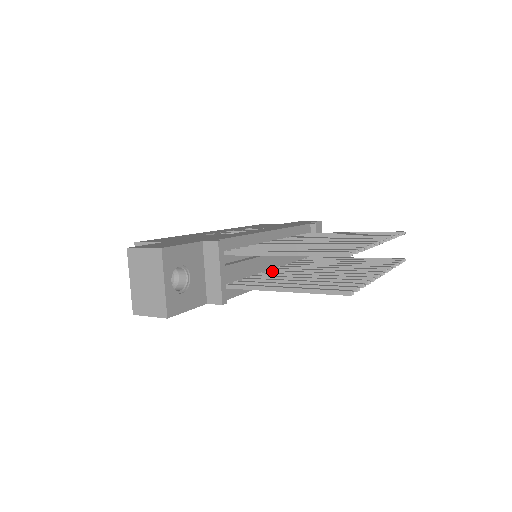
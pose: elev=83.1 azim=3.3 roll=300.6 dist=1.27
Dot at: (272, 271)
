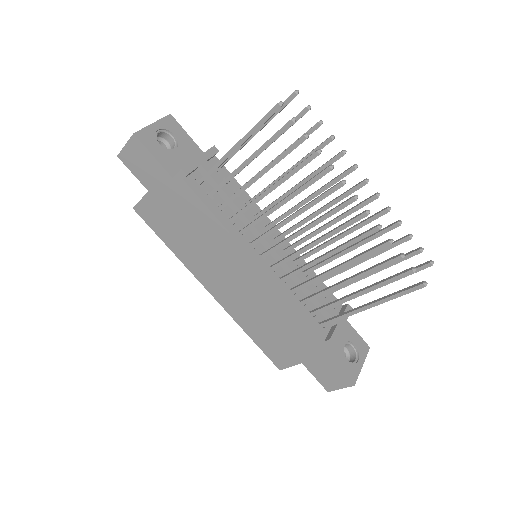
Dot at: (256, 238)
